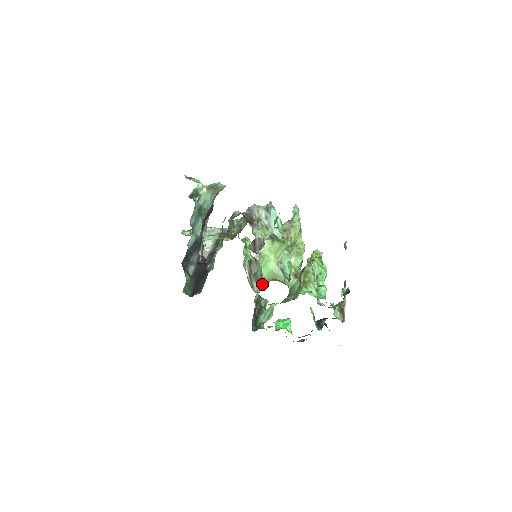
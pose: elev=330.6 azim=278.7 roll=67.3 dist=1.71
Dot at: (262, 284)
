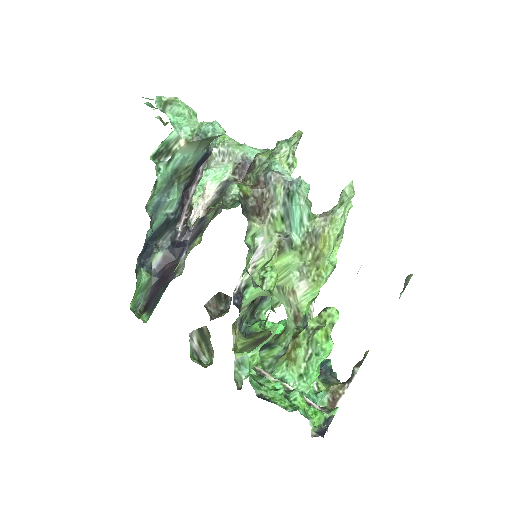
Dot at: (253, 299)
